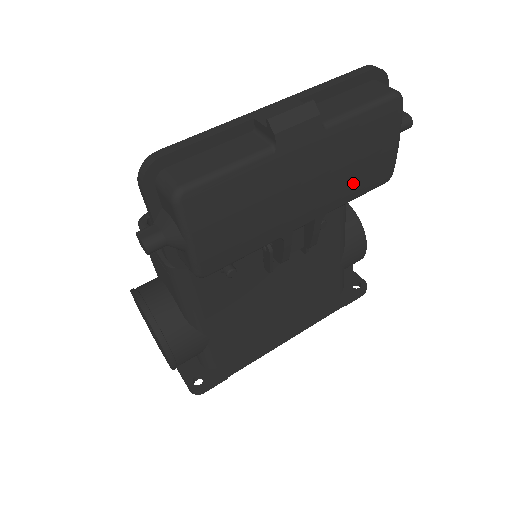
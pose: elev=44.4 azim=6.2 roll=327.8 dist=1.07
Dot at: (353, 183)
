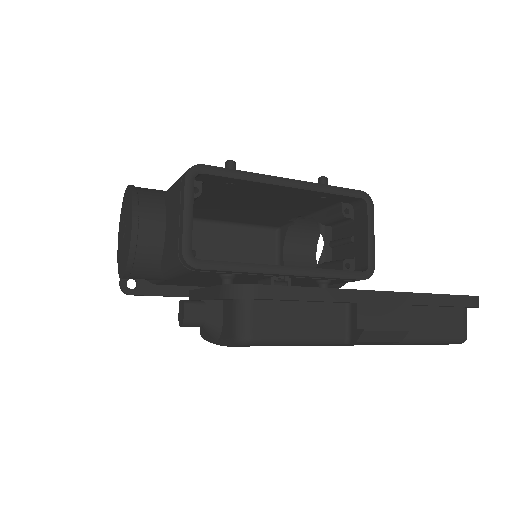
Dot at: occluded
